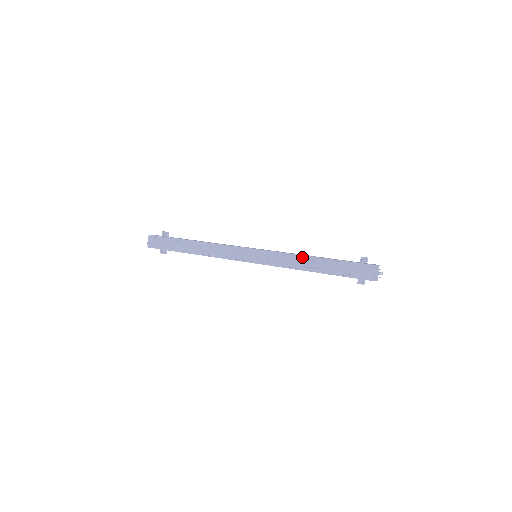
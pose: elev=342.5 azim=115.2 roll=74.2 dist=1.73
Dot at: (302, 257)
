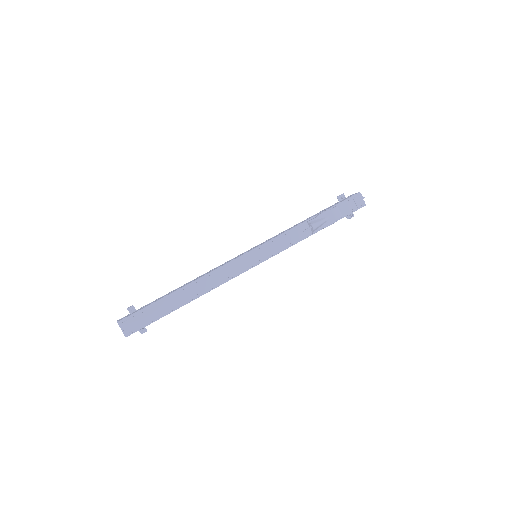
Dot at: (301, 226)
